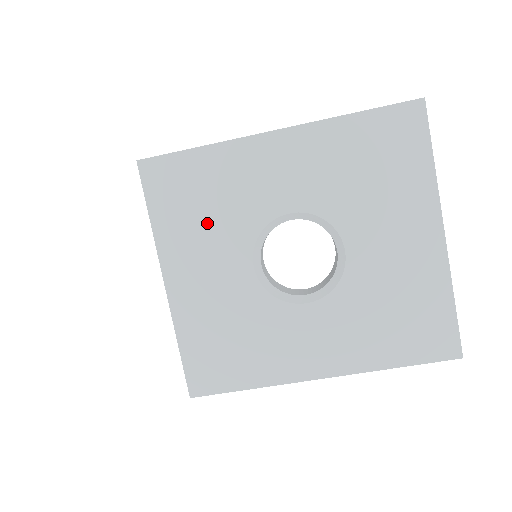
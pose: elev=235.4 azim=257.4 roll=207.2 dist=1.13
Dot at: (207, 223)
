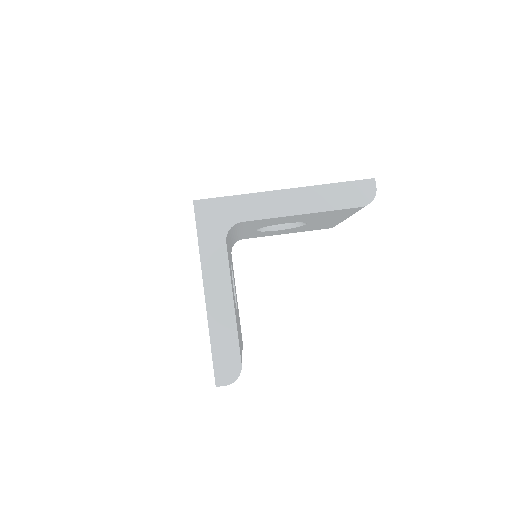
Dot at: occluded
